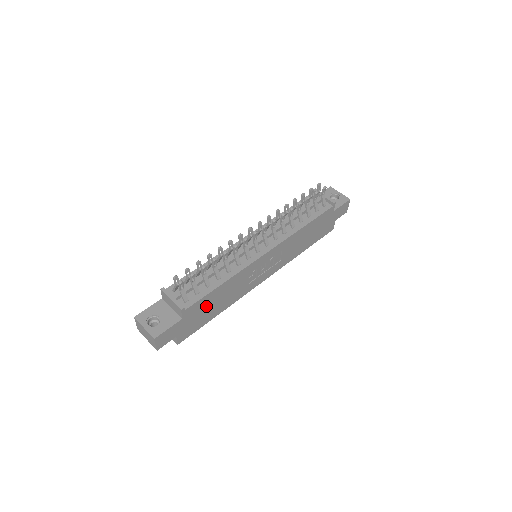
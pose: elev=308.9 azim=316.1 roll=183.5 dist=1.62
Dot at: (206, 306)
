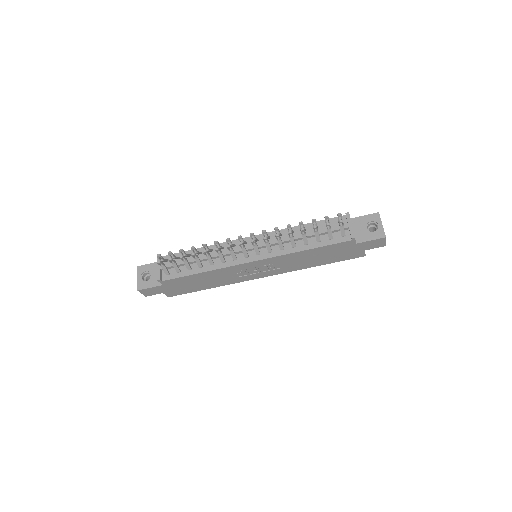
Dot at: (188, 282)
